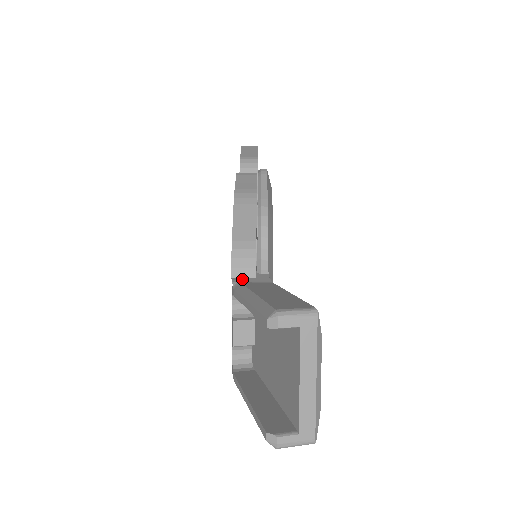
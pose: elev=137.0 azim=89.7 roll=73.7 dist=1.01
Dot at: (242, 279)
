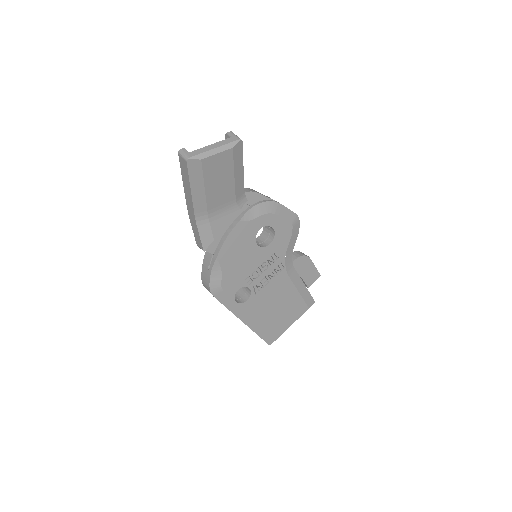
Dot at: occluded
